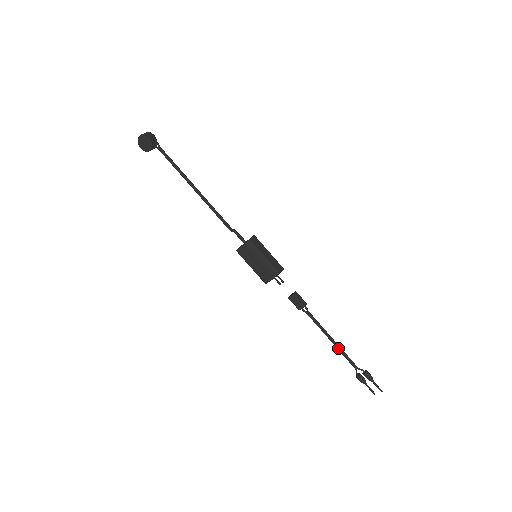
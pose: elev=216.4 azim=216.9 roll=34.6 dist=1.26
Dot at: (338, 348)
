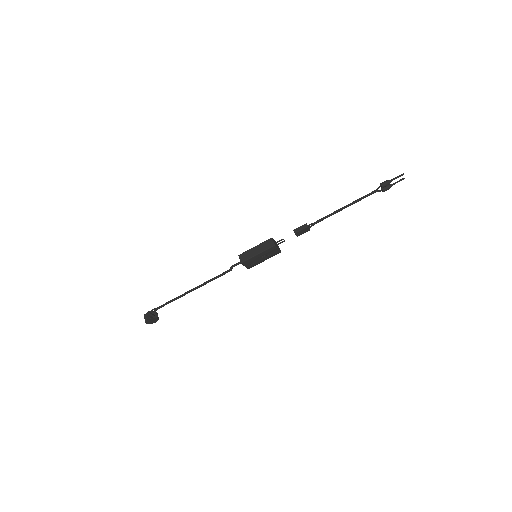
Dot at: (352, 204)
